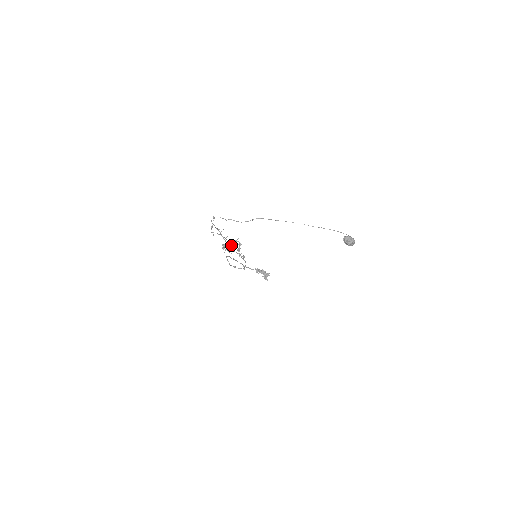
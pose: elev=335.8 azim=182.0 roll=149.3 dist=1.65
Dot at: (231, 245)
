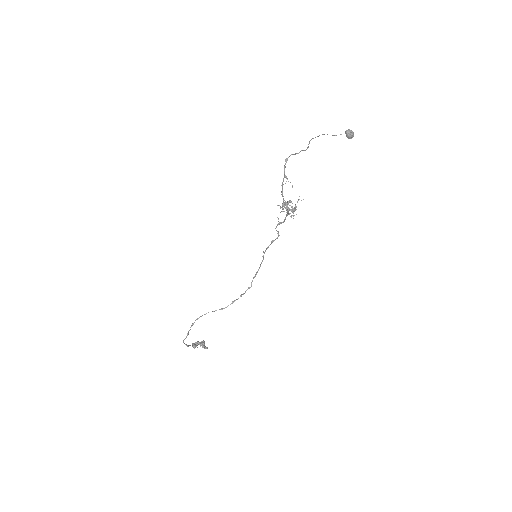
Dot at: (277, 217)
